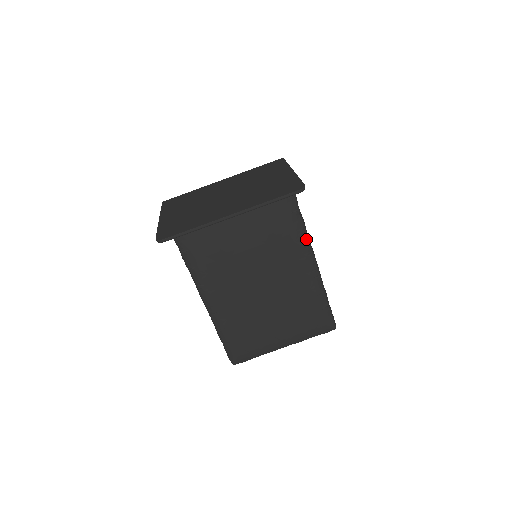
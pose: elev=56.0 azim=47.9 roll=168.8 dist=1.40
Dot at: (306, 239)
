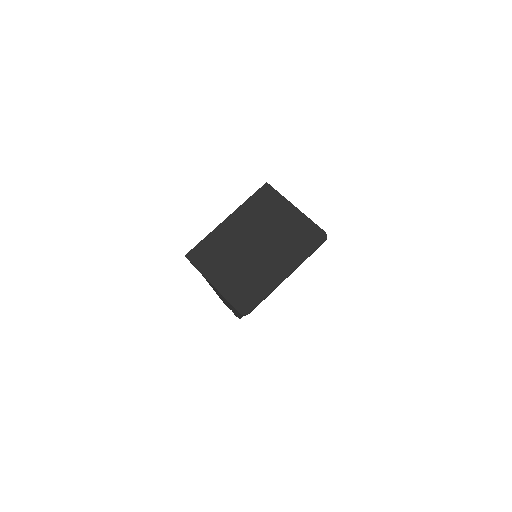
Dot at: occluded
